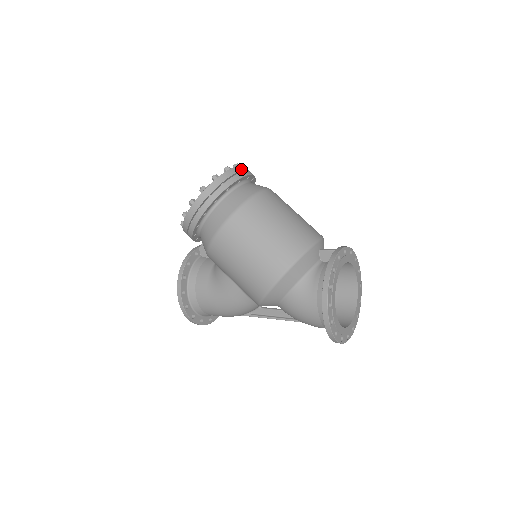
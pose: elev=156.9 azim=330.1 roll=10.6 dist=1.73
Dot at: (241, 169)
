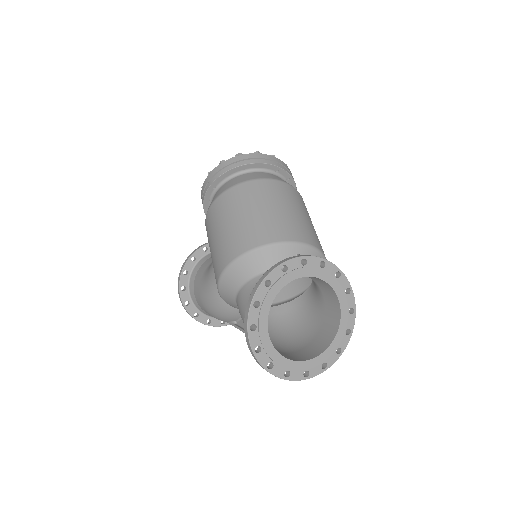
Dot at: (272, 159)
